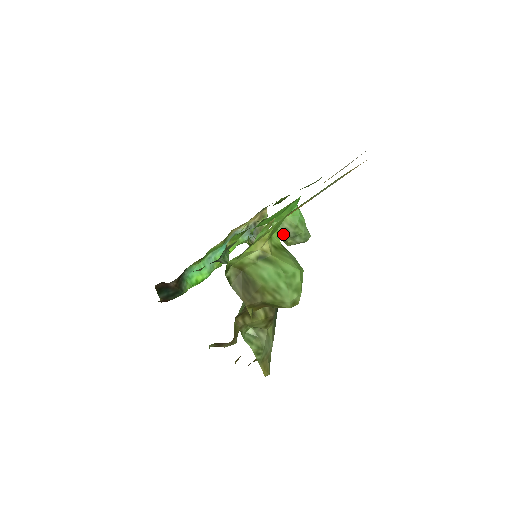
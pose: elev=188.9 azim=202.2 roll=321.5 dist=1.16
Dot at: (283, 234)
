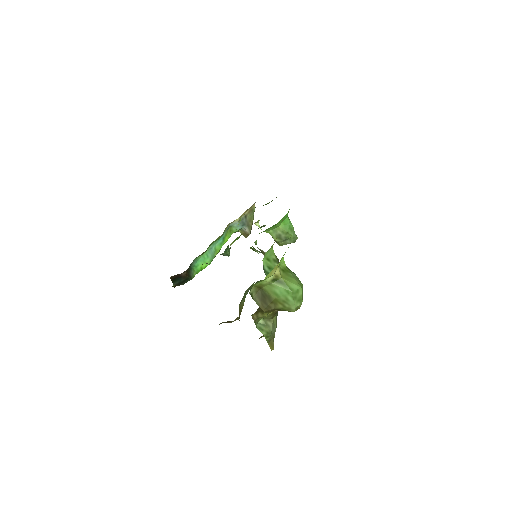
Dot at: (277, 238)
